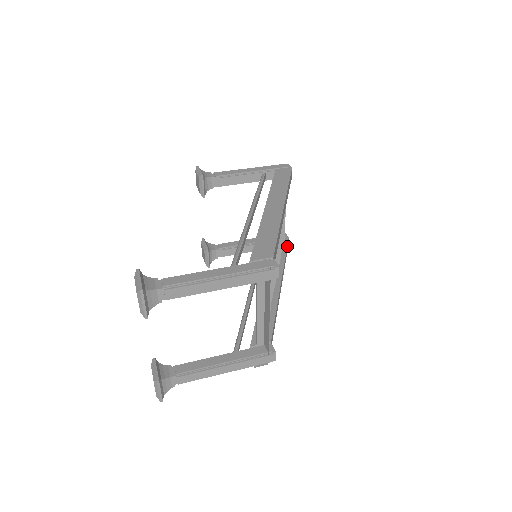
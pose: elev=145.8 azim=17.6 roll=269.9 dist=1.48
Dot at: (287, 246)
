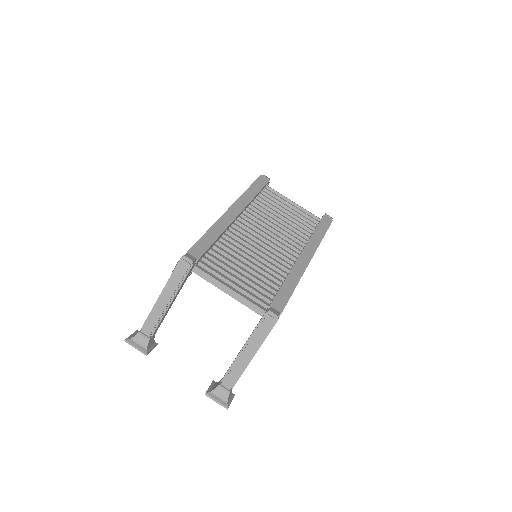
Dot at: (322, 222)
